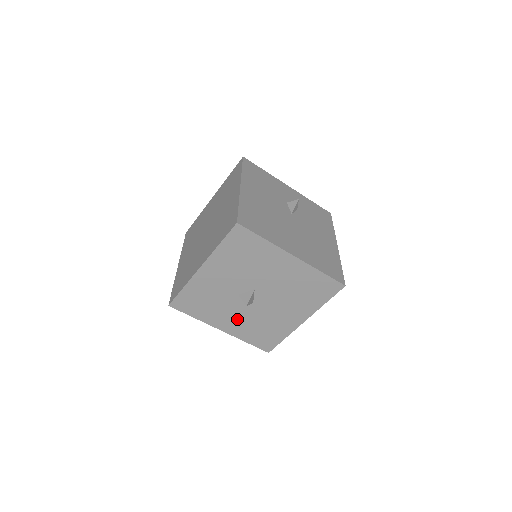
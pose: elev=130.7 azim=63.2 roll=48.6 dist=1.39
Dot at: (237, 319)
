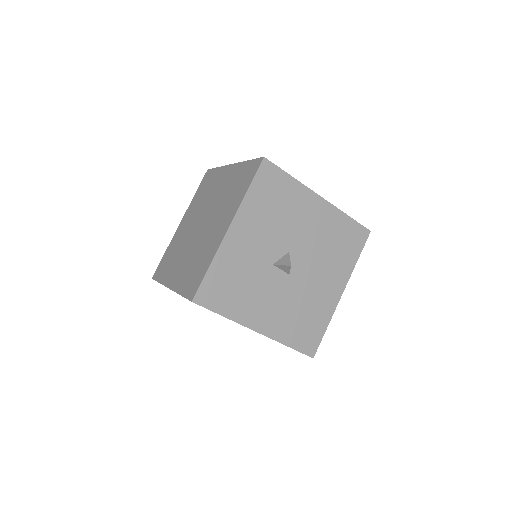
Dot at: (274, 307)
